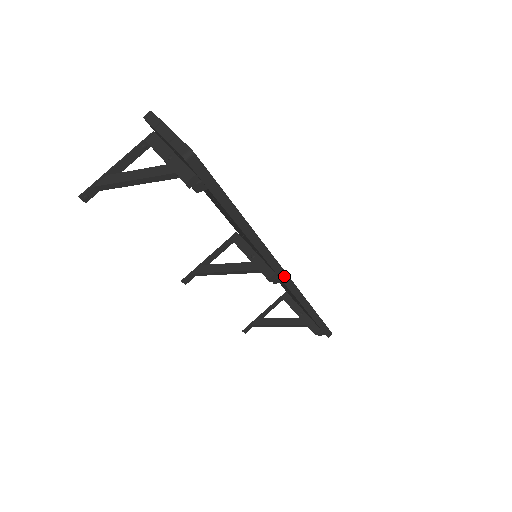
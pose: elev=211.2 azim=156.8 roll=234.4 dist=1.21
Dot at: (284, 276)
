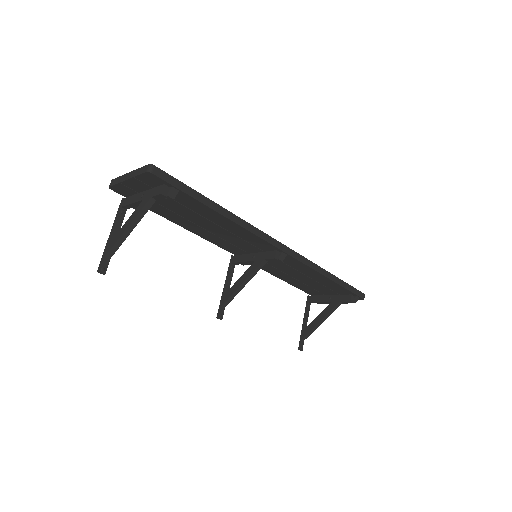
Dot at: (284, 248)
